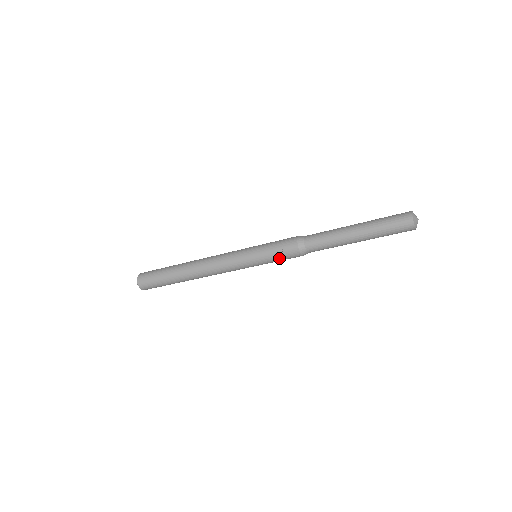
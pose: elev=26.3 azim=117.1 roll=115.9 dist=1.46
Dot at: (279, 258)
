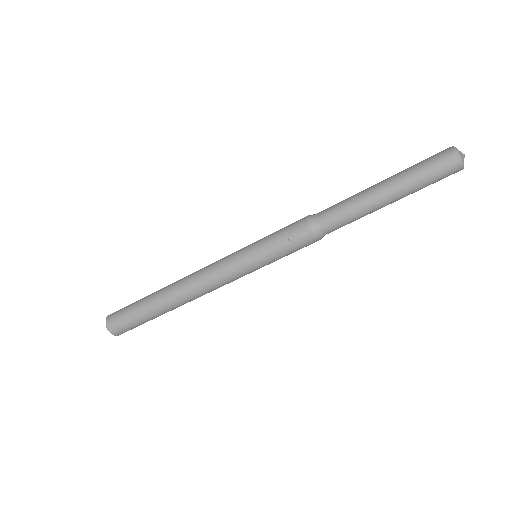
Dot at: (289, 251)
